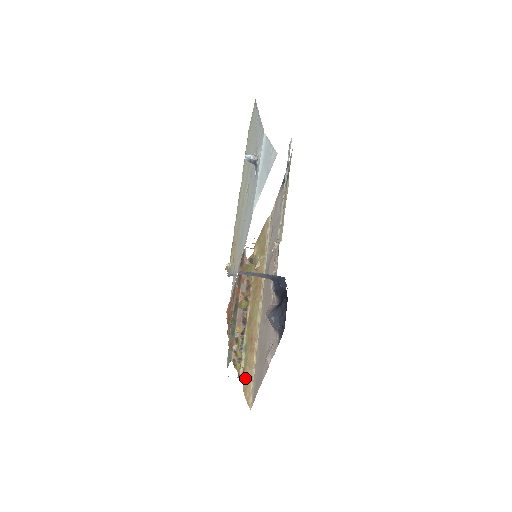
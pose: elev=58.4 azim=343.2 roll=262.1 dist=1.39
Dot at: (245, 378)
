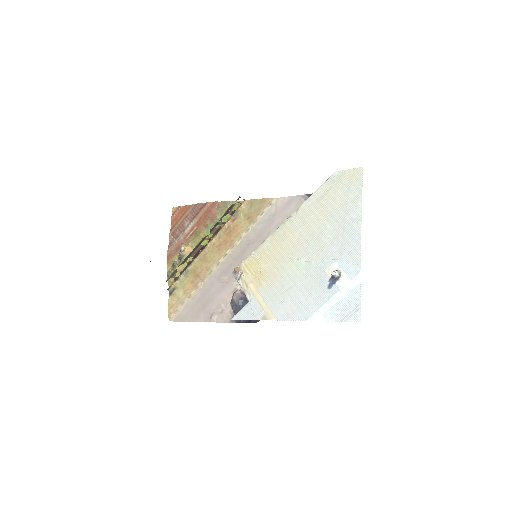
Dot at: (175, 296)
